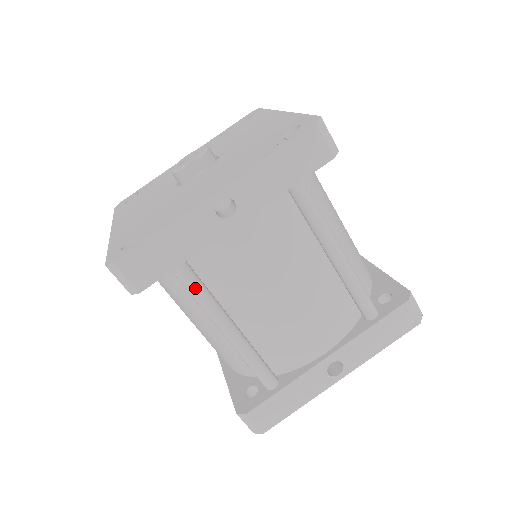
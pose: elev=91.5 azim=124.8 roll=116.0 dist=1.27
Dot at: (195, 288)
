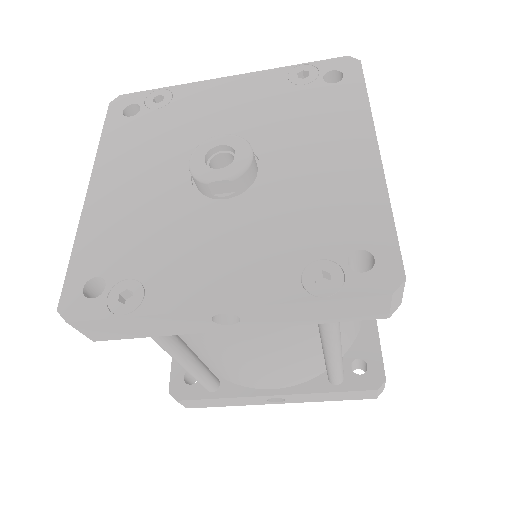
Dot at: (161, 342)
